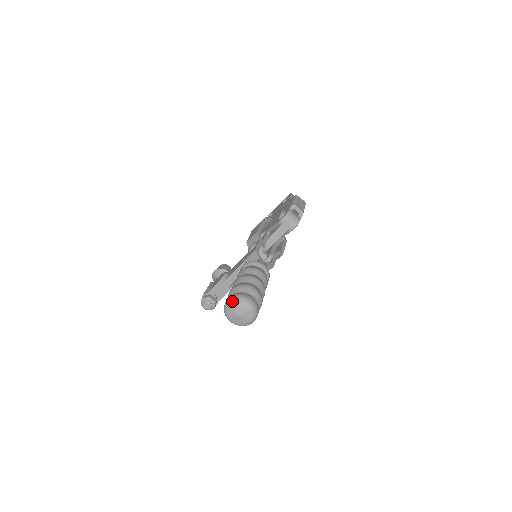
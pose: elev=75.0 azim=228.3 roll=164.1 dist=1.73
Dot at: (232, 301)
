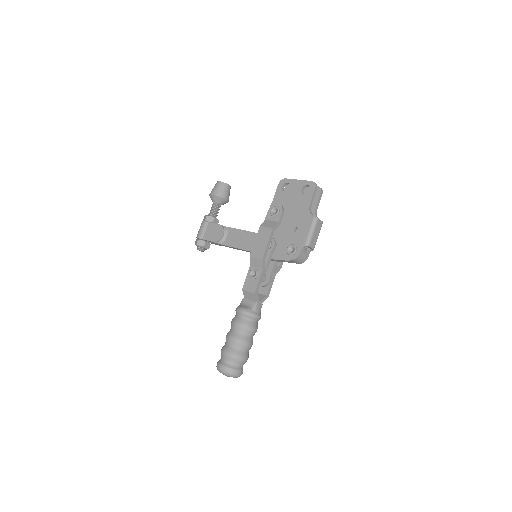
Dot at: (224, 373)
